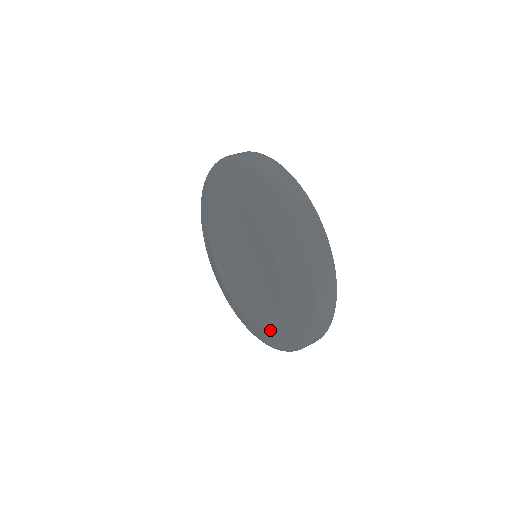
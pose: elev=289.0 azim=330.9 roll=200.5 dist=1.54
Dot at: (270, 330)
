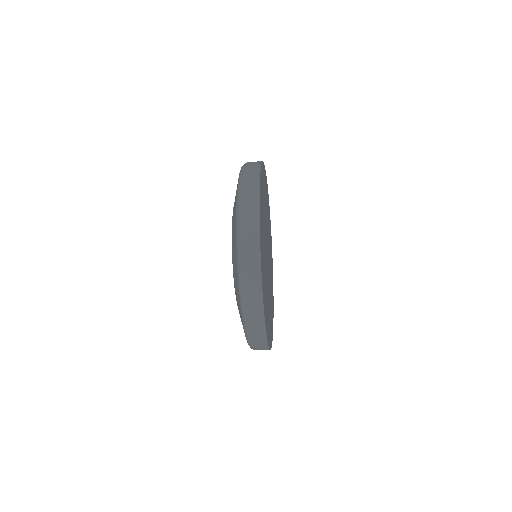
Dot at: occluded
